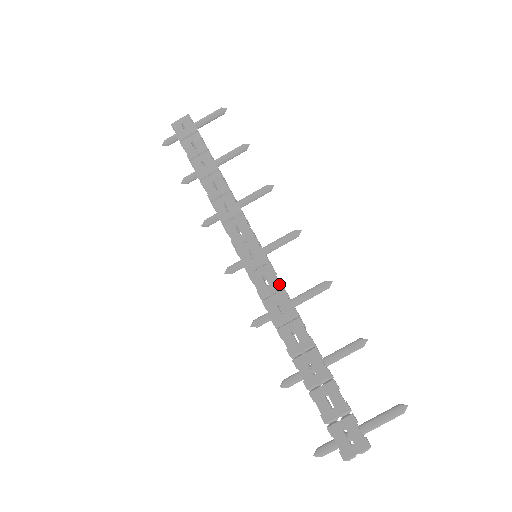
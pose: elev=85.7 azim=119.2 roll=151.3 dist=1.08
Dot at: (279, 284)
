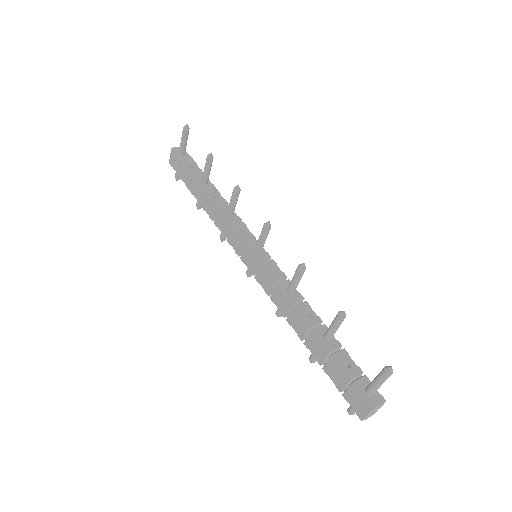
Dot at: (272, 281)
